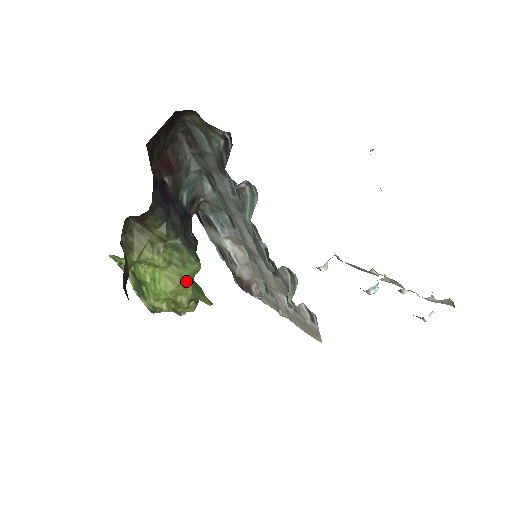
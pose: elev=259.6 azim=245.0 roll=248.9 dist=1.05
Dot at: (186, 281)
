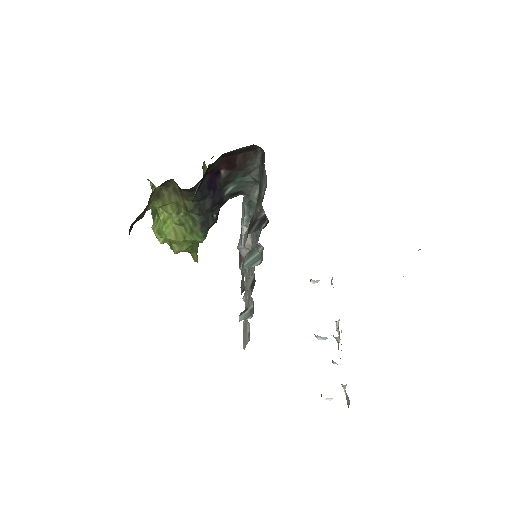
Dot at: (186, 241)
